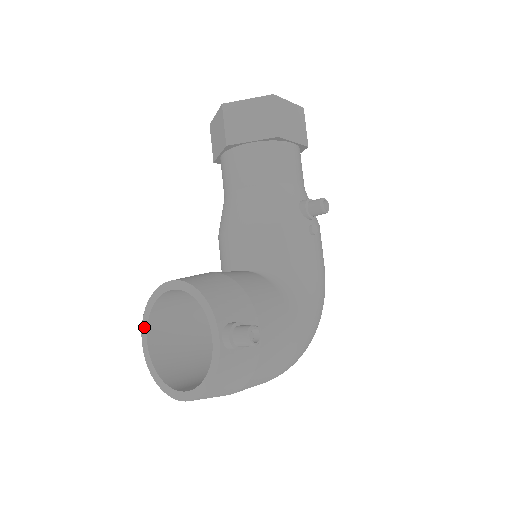
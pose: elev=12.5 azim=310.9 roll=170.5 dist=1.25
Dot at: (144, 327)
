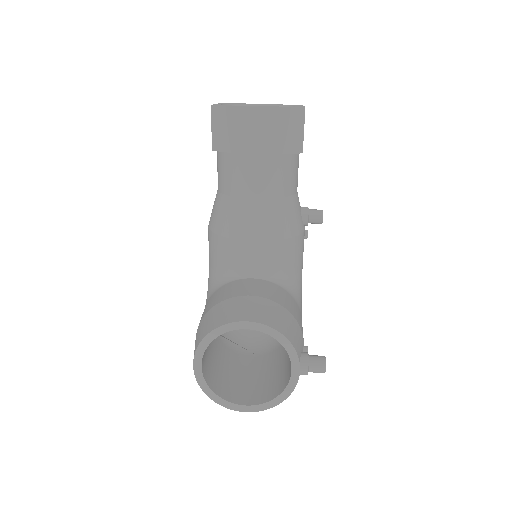
Dot at: (199, 355)
